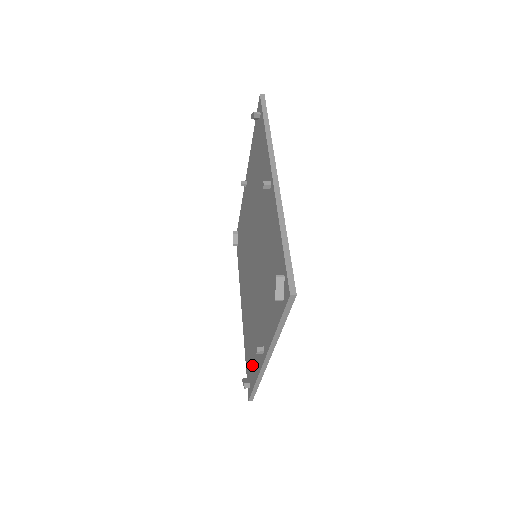
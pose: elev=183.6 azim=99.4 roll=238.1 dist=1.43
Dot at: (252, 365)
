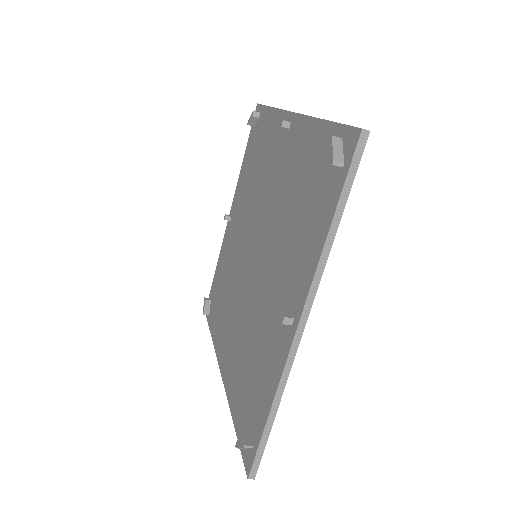
Dot at: (257, 398)
